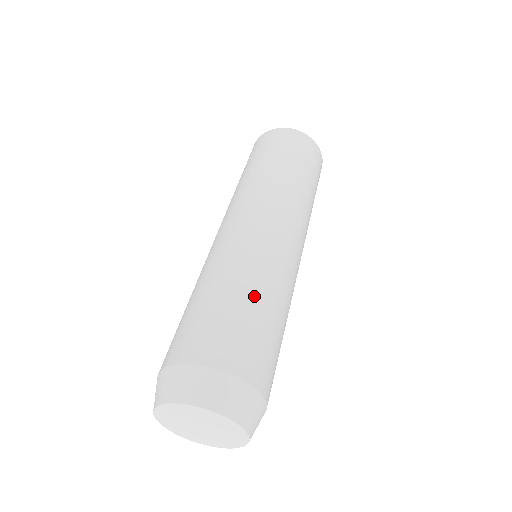
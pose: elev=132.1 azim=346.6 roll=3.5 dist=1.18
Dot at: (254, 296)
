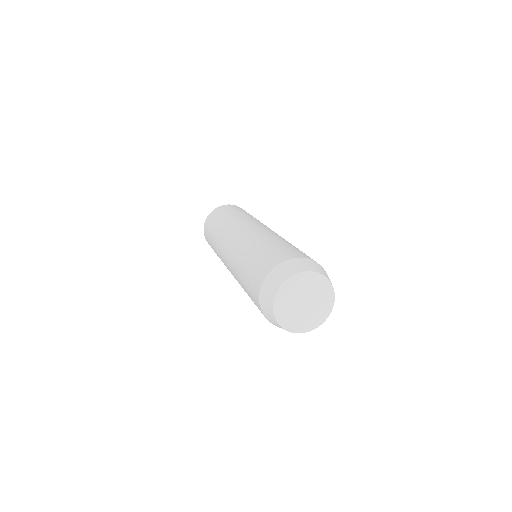
Dot at: occluded
